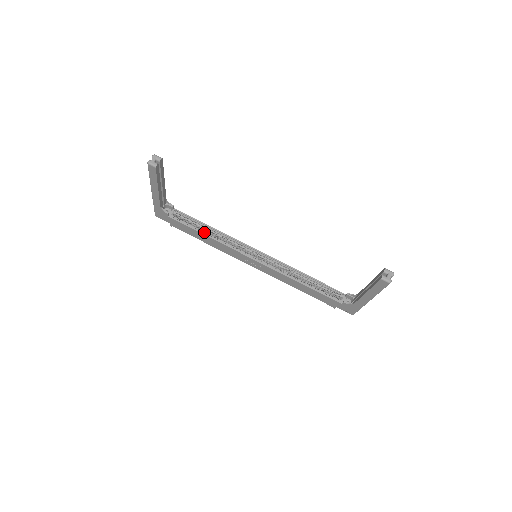
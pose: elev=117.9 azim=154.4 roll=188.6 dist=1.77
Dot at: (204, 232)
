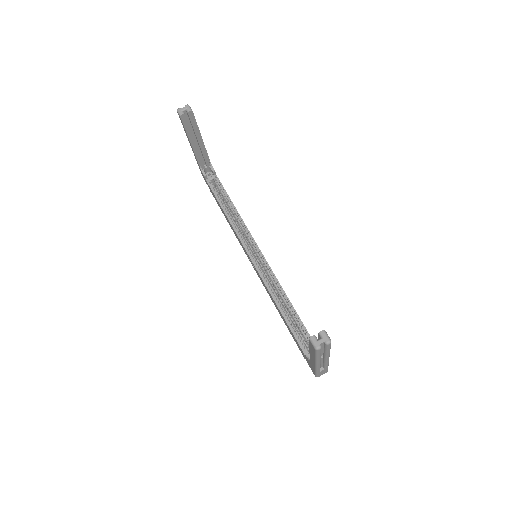
Dot at: (226, 209)
